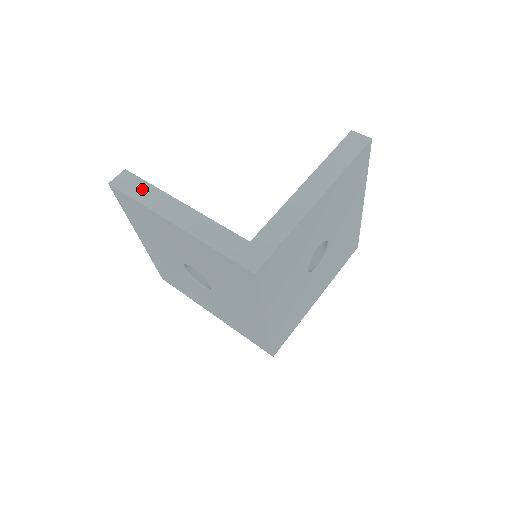
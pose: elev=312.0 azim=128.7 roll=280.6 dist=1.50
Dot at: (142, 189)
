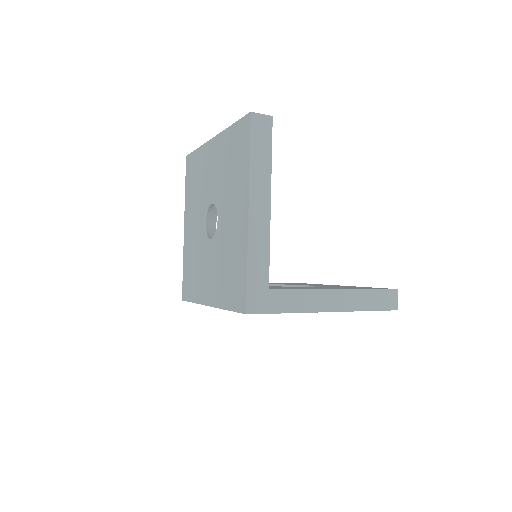
Dot at: (263, 152)
